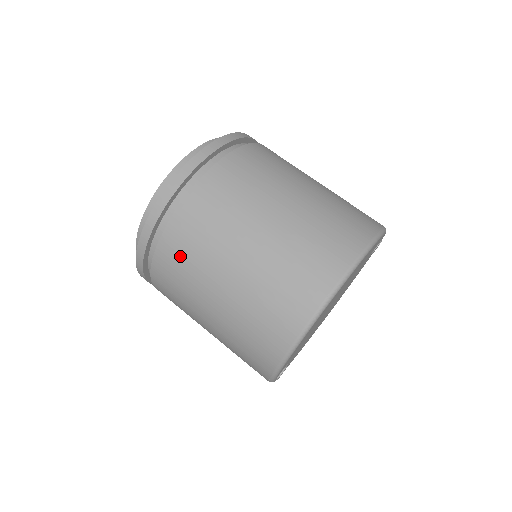
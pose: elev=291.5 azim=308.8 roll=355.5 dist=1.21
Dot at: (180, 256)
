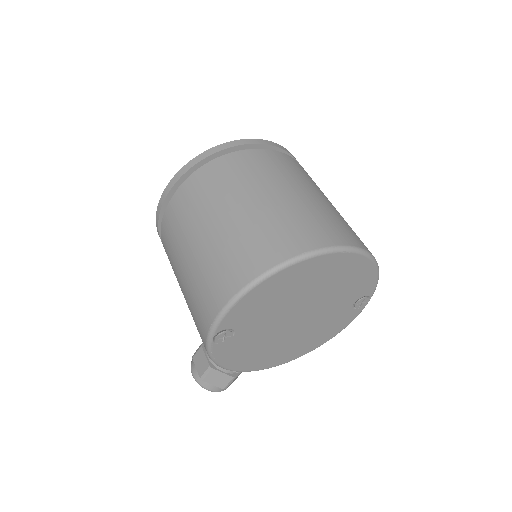
Dot at: (207, 185)
